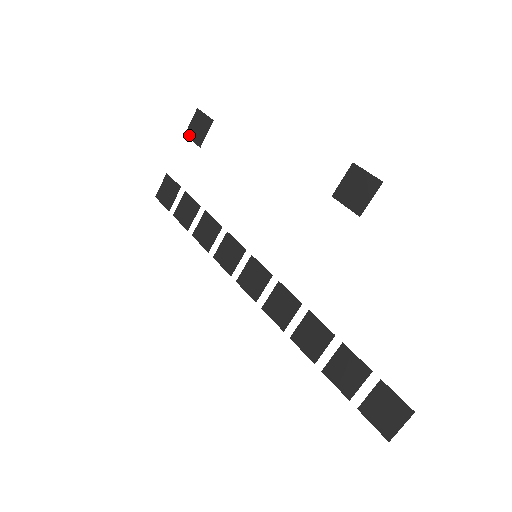
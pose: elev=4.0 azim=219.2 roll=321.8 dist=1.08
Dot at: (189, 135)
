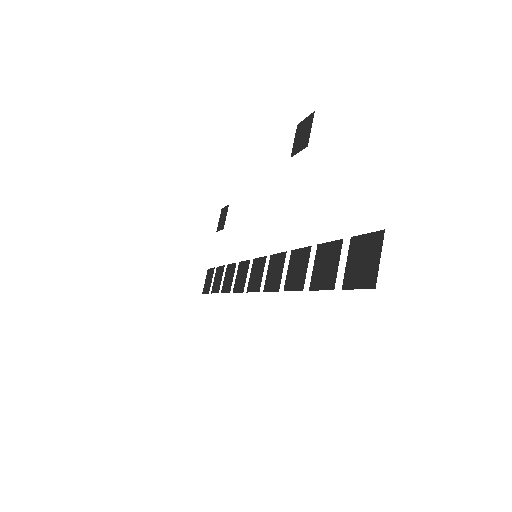
Dot at: (218, 229)
